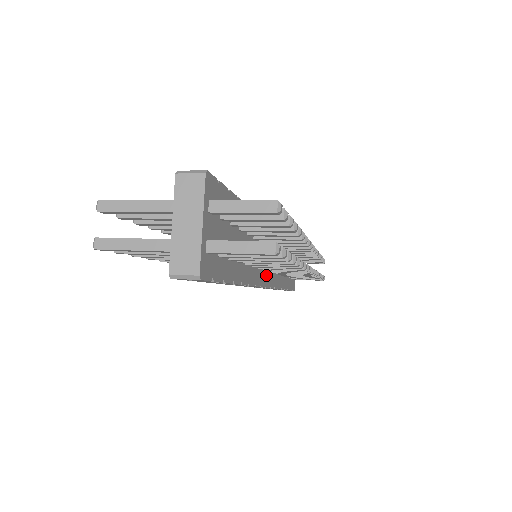
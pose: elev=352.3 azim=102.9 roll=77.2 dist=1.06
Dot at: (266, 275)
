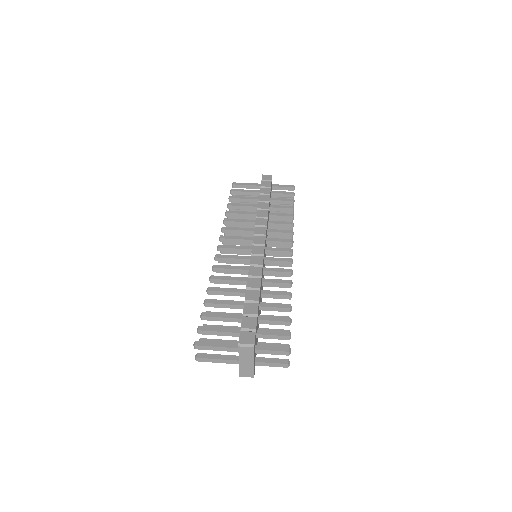
Dot at: occluded
